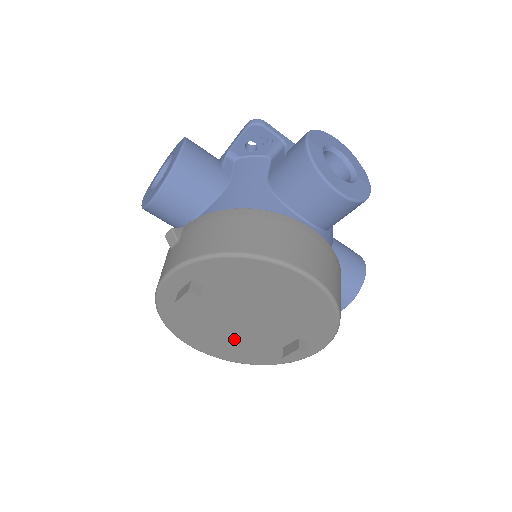
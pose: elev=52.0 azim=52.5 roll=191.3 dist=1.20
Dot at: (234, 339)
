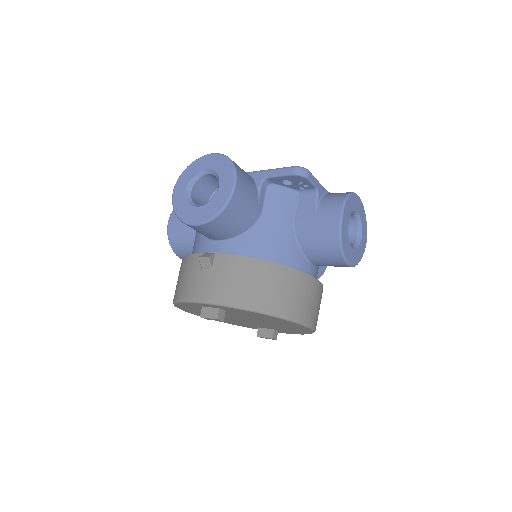
Dot at: (224, 319)
